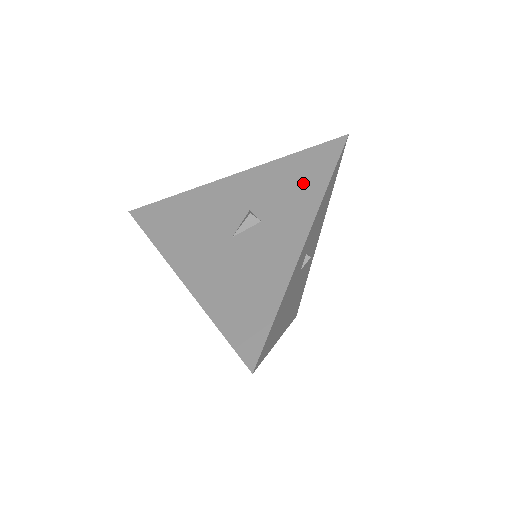
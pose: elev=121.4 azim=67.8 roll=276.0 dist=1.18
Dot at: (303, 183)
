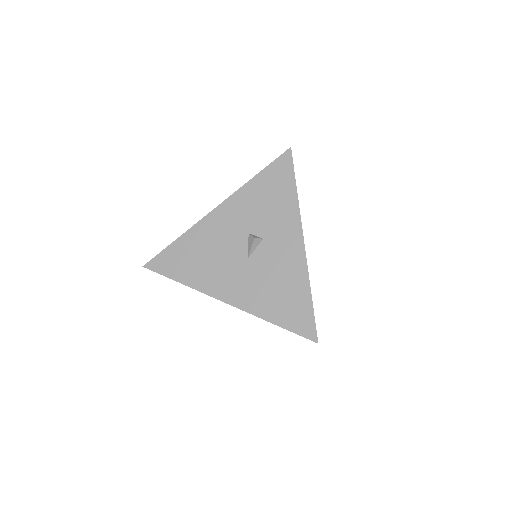
Dot at: (278, 199)
